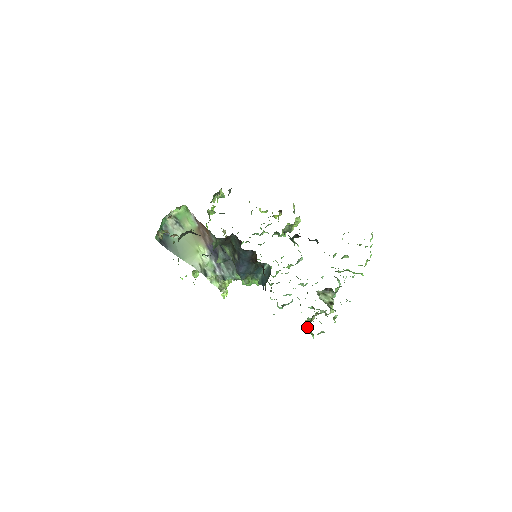
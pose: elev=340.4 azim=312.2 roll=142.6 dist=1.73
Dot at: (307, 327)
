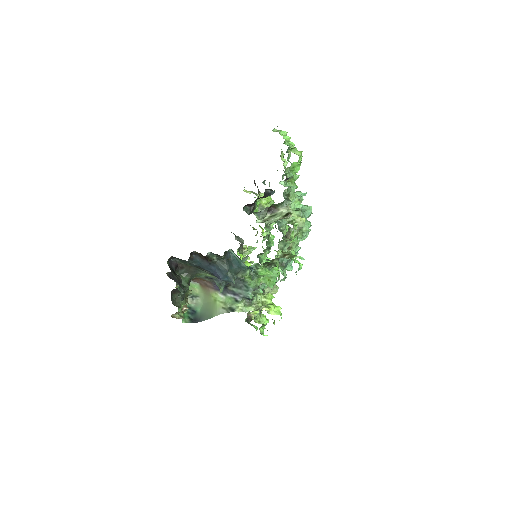
Dot at: (284, 256)
